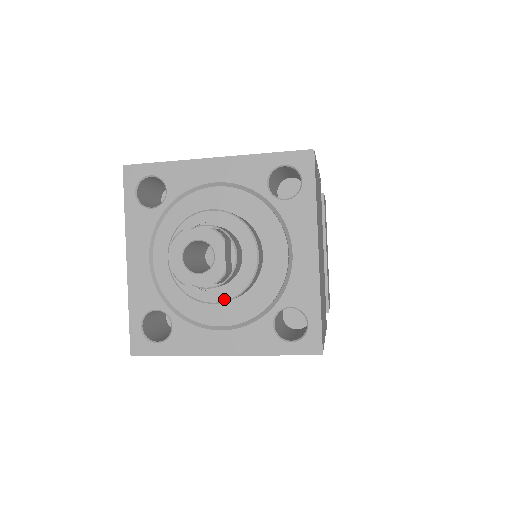
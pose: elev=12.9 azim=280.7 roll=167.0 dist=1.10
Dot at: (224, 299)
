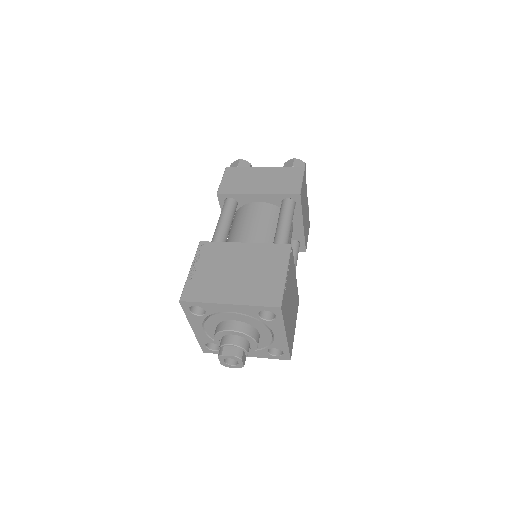
Dot at: occluded
